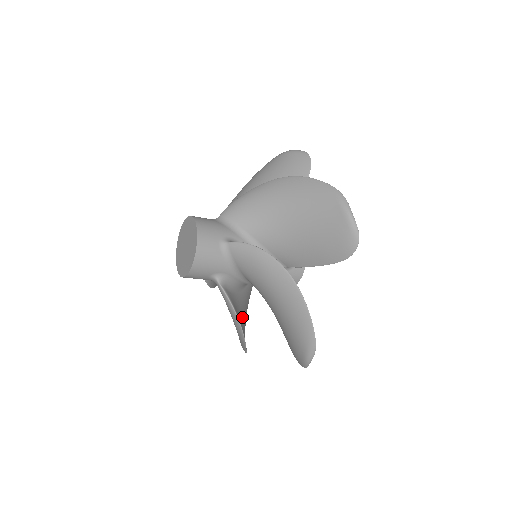
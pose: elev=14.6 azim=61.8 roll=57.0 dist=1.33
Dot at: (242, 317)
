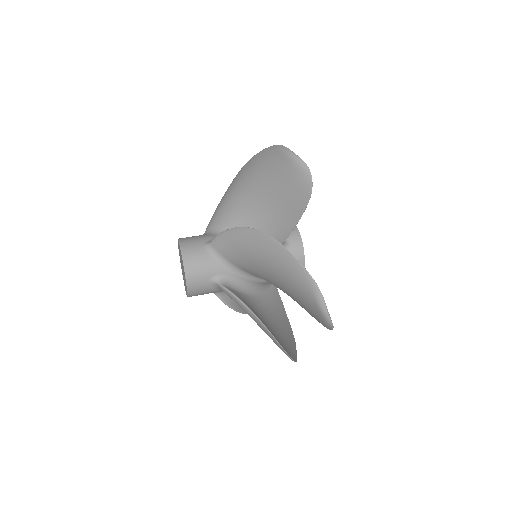
Dot at: occluded
